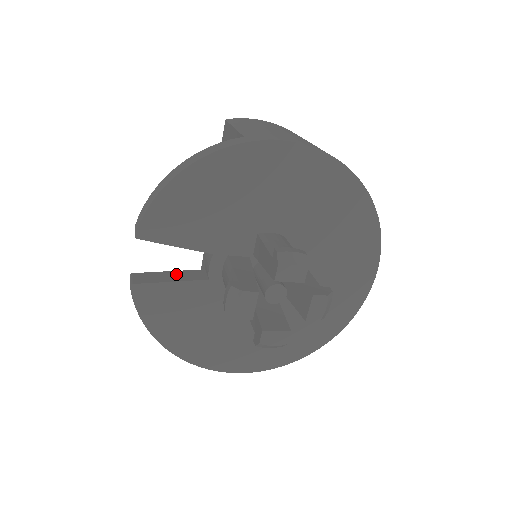
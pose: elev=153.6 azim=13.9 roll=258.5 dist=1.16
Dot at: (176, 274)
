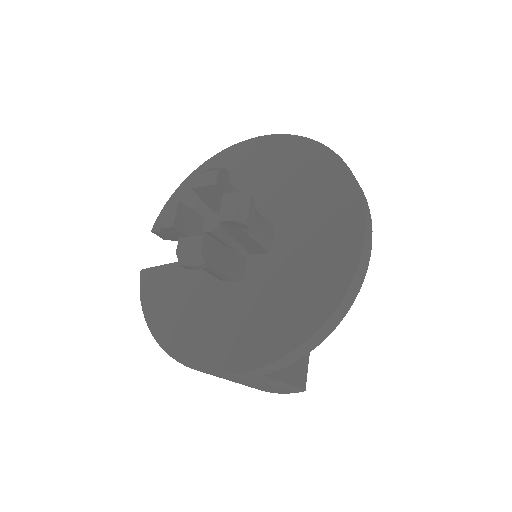
Dot at: occluded
